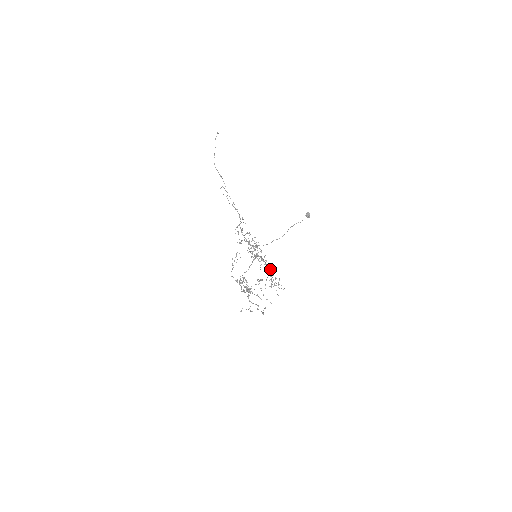
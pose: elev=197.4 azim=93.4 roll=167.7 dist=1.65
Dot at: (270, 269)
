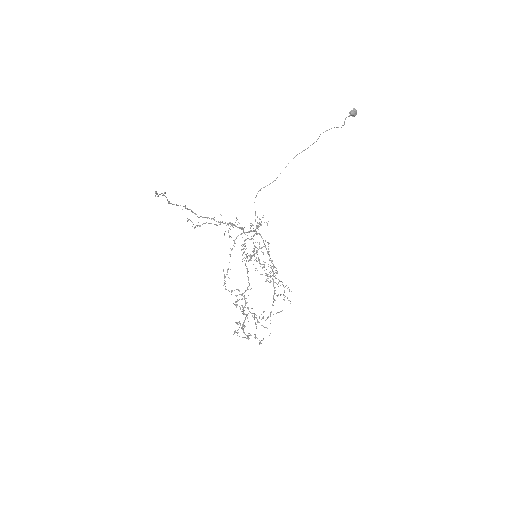
Dot at: occluded
